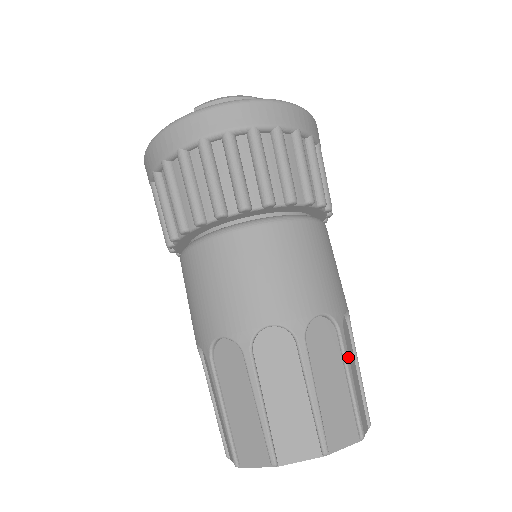
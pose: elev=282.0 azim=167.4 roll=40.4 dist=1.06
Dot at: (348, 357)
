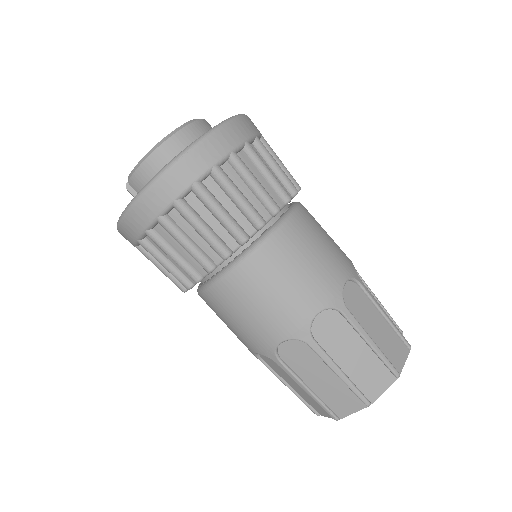
Dot at: (360, 327)
